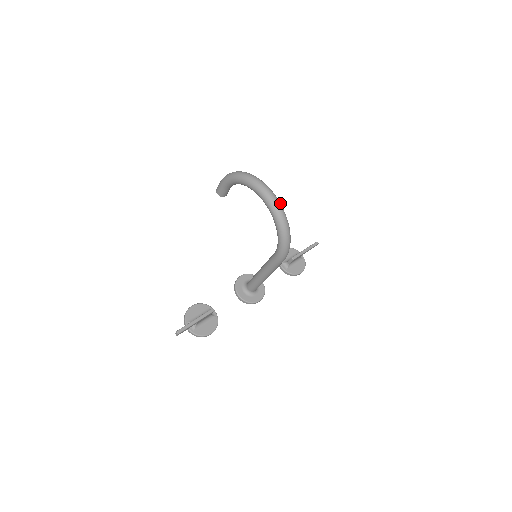
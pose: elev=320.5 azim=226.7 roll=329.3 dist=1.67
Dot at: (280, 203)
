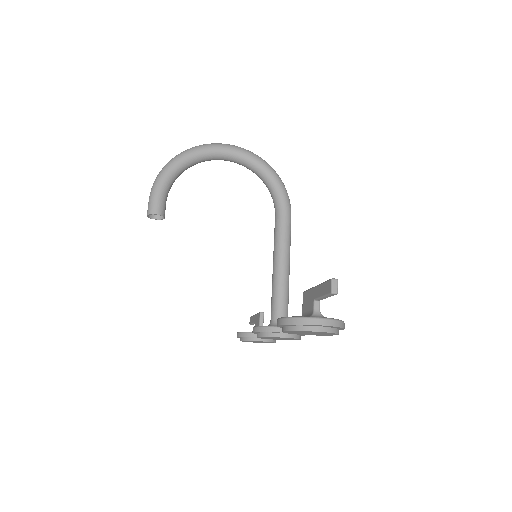
Dot at: occluded
